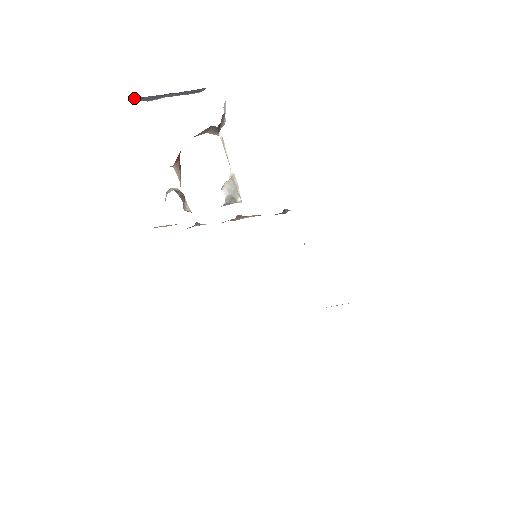
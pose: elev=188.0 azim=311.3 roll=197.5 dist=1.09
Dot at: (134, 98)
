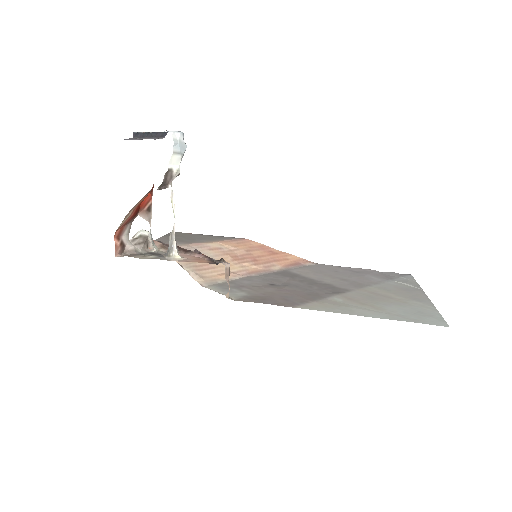
Dot at: (135, 132)
